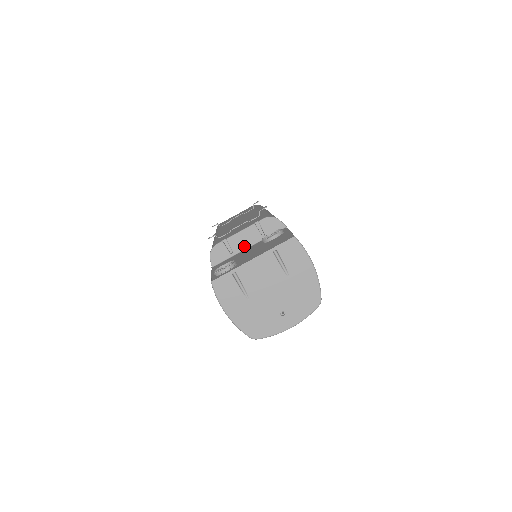
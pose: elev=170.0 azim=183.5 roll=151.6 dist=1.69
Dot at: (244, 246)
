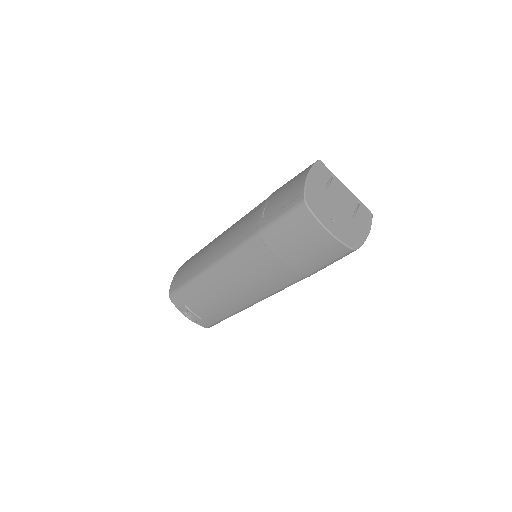
Dot at: occluded
